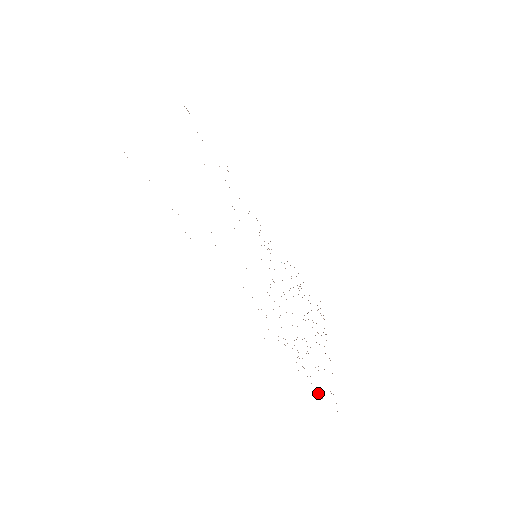
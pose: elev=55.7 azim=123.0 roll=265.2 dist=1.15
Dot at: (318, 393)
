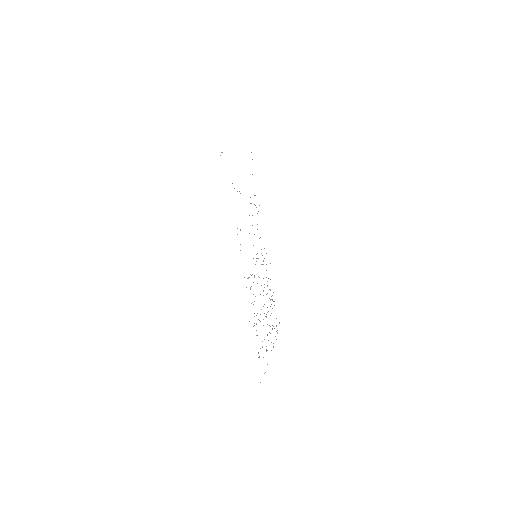
Dot at: (258, 352)
